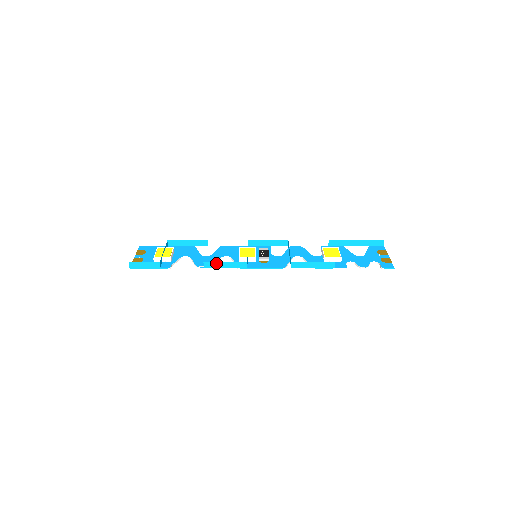
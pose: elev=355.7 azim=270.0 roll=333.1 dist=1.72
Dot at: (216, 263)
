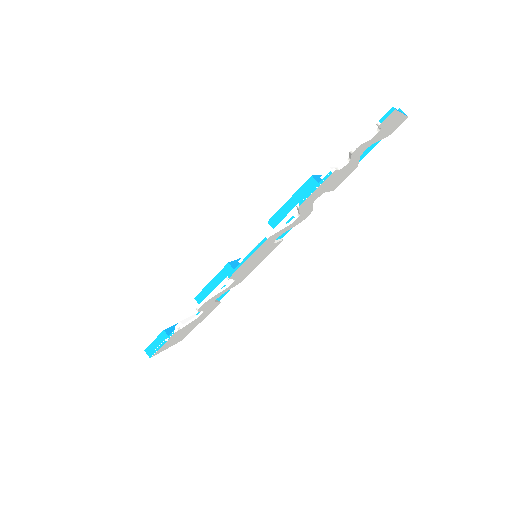
Dot at: (204, 289)
